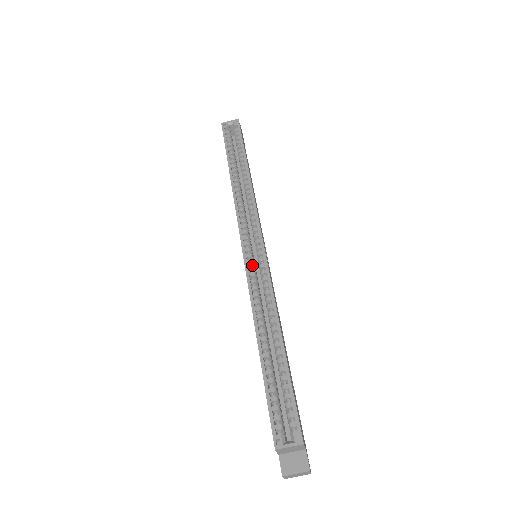
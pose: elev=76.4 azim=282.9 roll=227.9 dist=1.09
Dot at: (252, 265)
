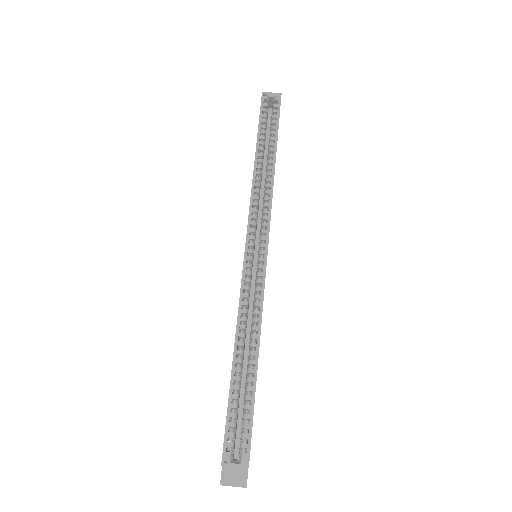
Dot at: (250, 269)
